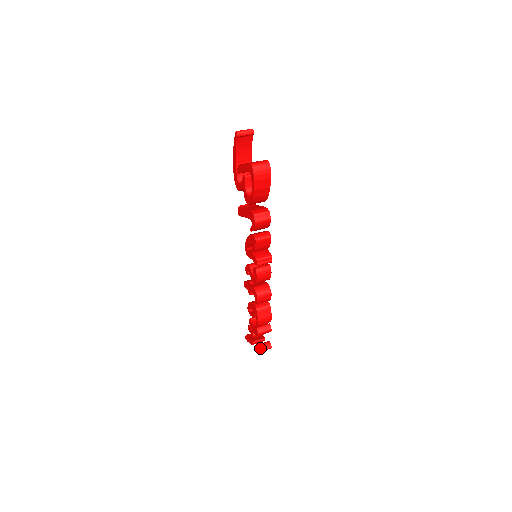
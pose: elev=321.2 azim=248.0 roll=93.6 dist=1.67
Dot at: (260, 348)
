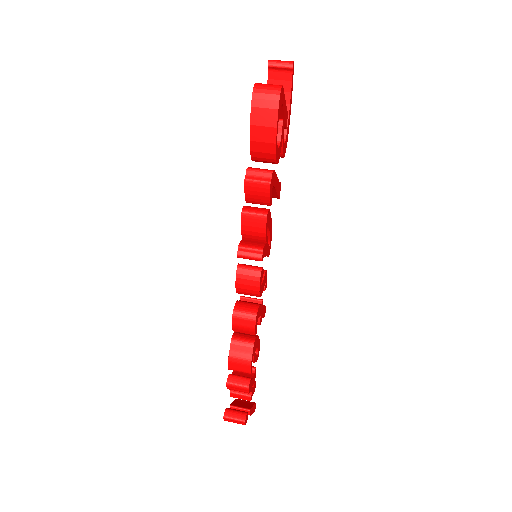
Dot at: (228, 413)
